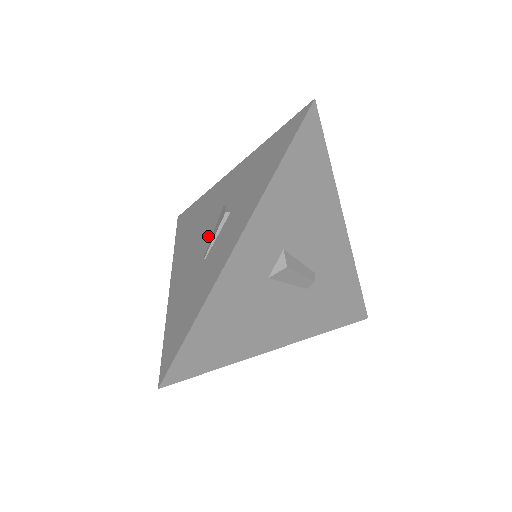
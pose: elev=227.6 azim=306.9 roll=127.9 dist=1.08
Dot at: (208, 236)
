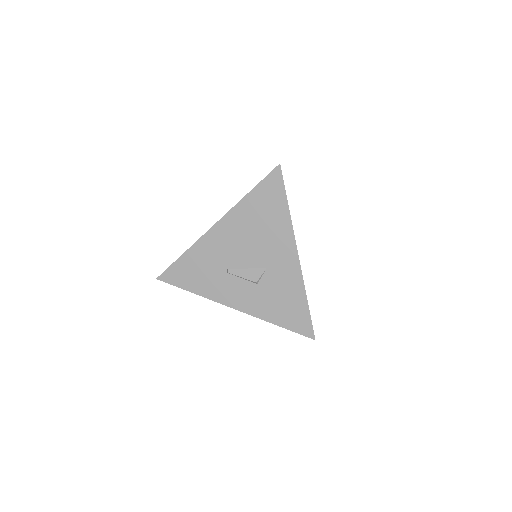
Dot at: (244, 263)
